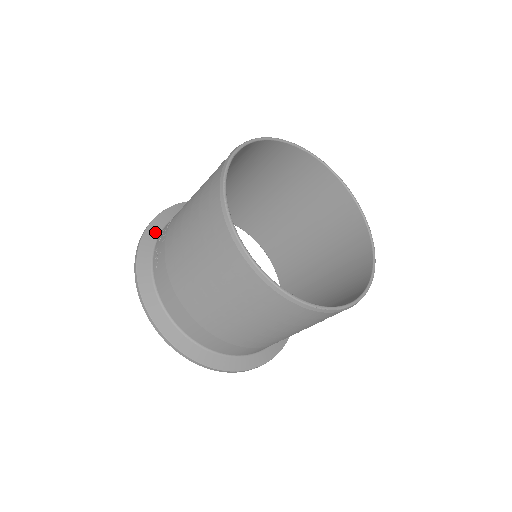
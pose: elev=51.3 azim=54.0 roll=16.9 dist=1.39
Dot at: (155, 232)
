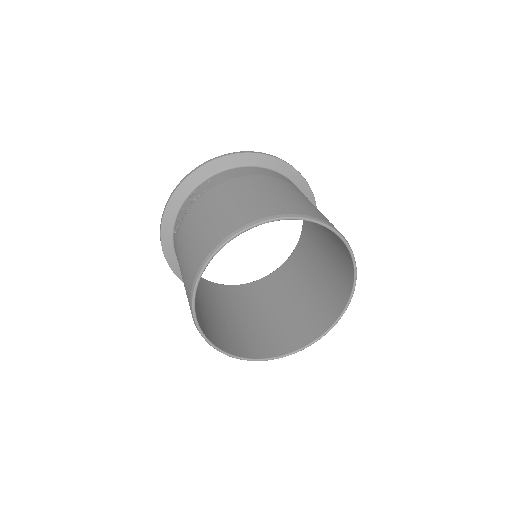
Dot at: (186, 191)
